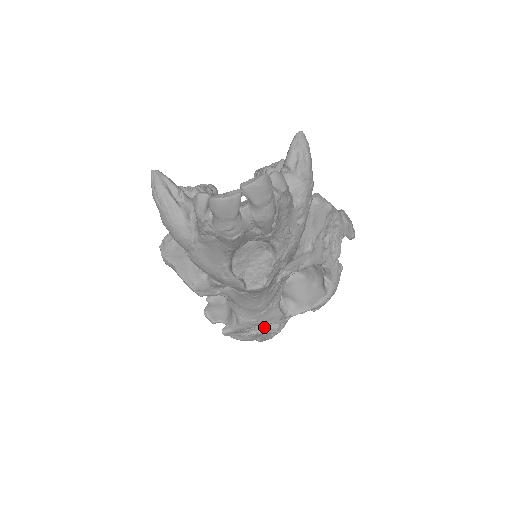
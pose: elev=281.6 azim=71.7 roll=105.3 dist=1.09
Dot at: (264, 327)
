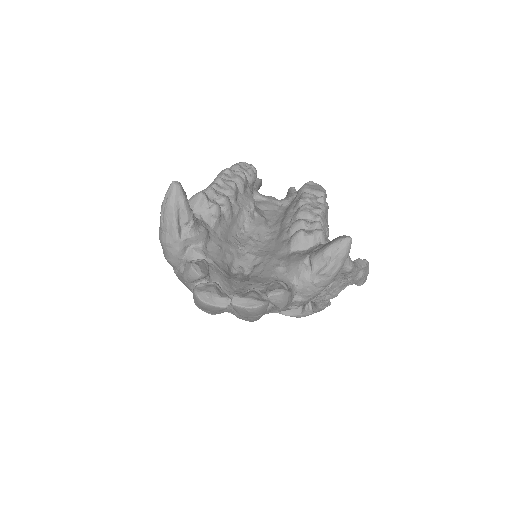
Dot at: occluded
